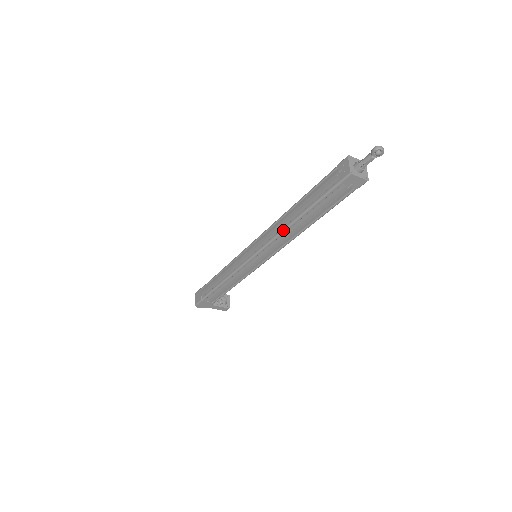
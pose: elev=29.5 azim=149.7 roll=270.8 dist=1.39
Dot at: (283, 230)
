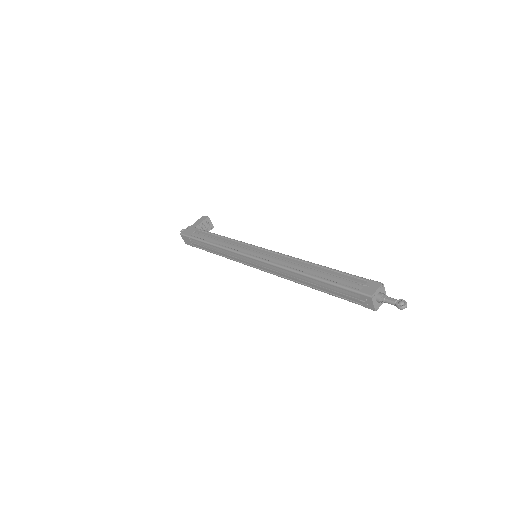
Dot at: occluded
